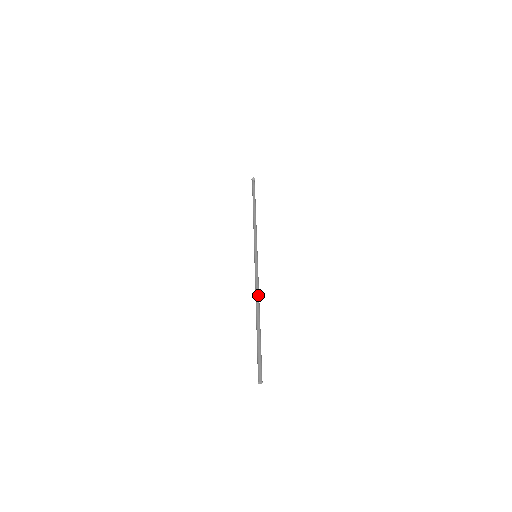
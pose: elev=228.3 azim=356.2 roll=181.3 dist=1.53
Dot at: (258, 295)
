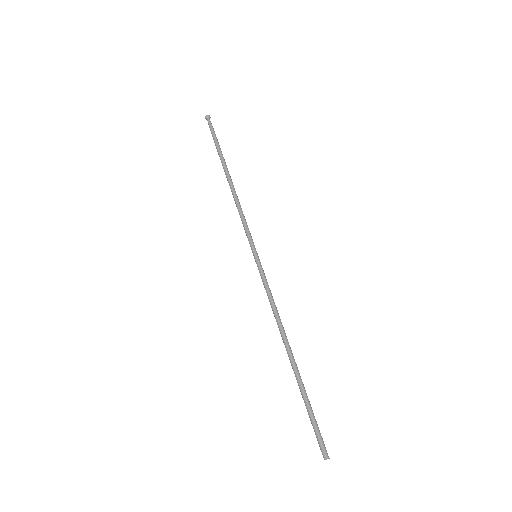
Dot at: (279, 324)
